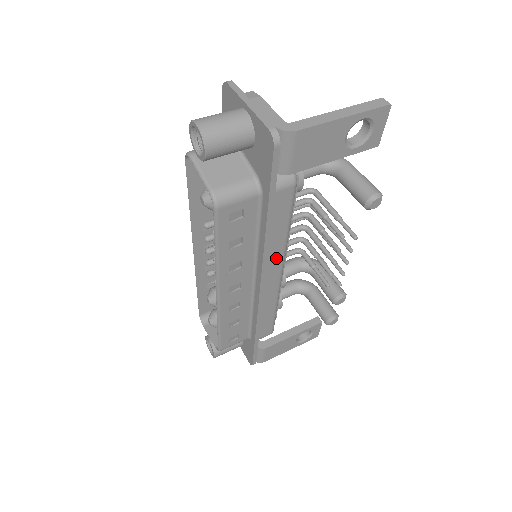
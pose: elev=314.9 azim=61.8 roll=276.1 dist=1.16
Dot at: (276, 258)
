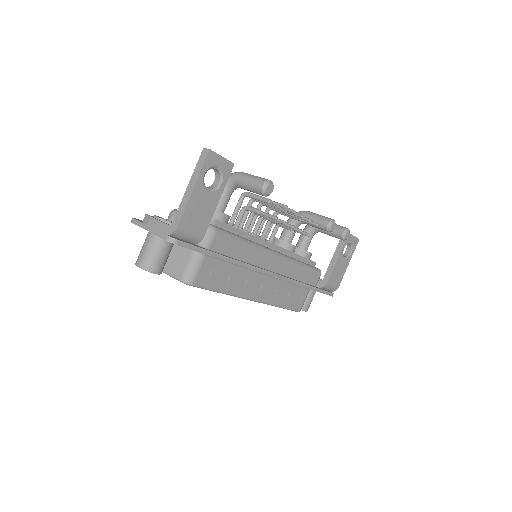
Dot at: (260, 256)
